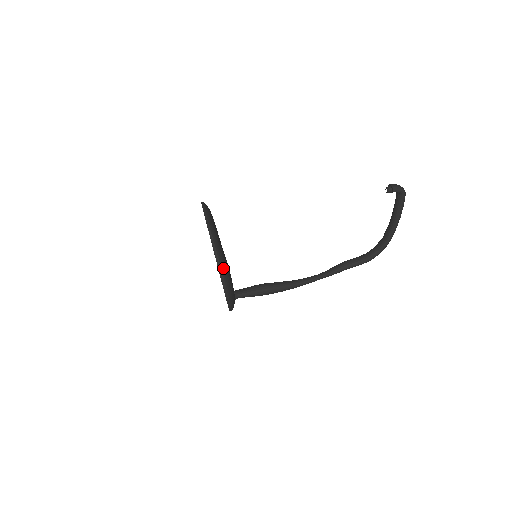
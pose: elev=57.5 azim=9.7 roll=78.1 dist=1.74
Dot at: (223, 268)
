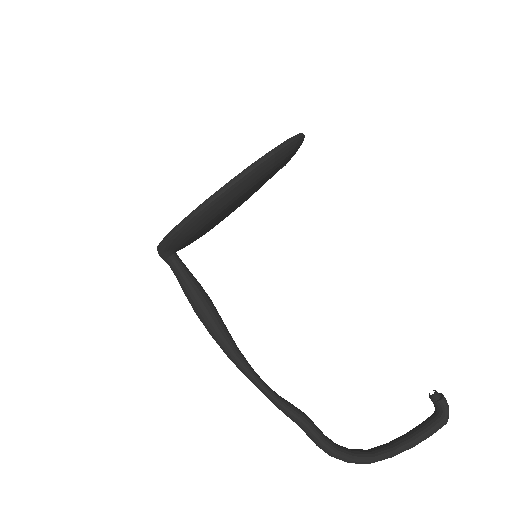
Dot at: (278, 156)
